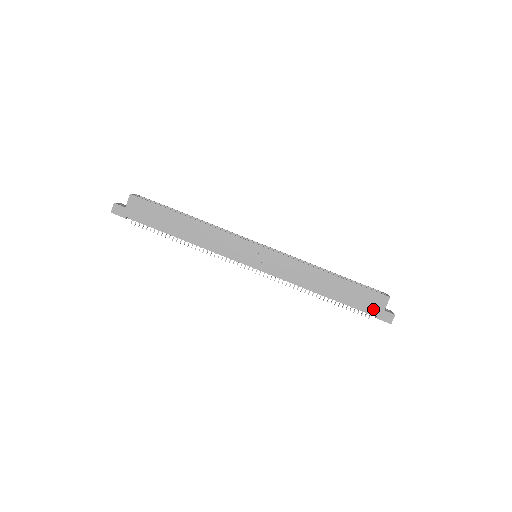
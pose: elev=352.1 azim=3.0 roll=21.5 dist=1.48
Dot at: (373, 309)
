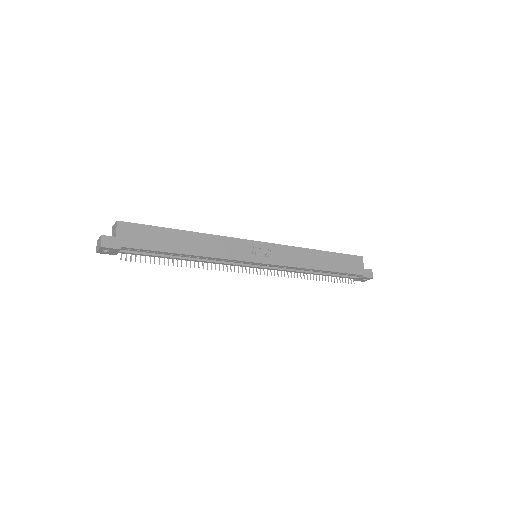
Dot at: (358, 270)
